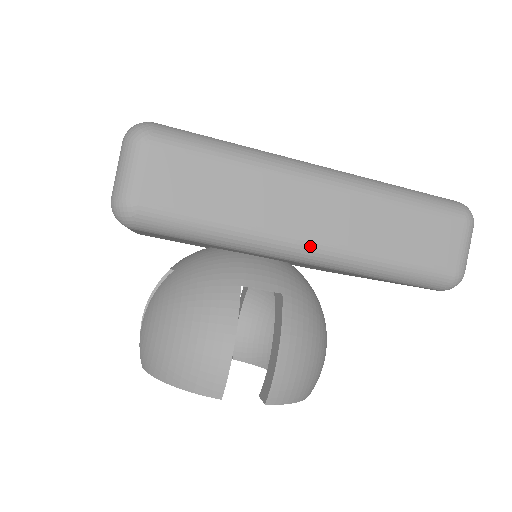
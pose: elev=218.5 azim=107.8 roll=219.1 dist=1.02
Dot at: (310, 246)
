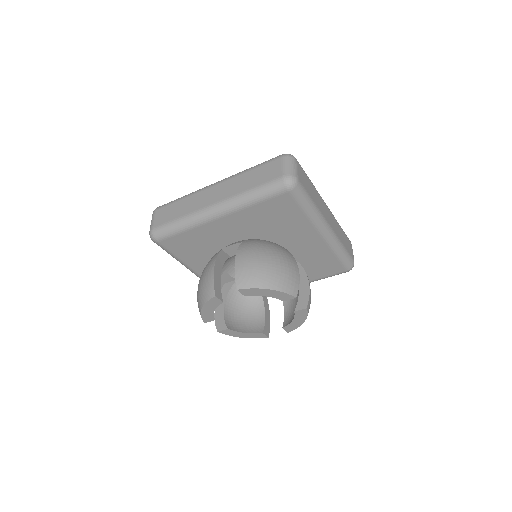
Dot at: (329, 227)
